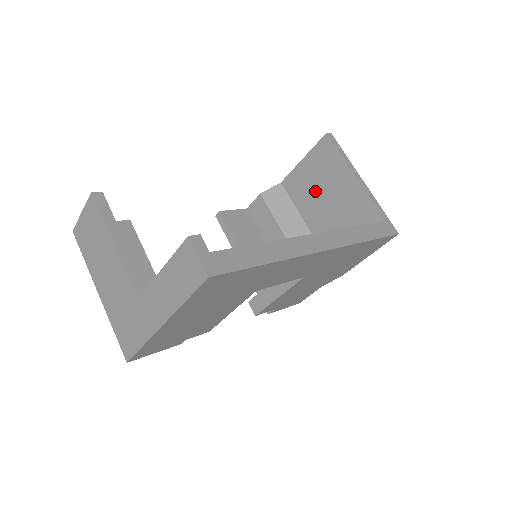
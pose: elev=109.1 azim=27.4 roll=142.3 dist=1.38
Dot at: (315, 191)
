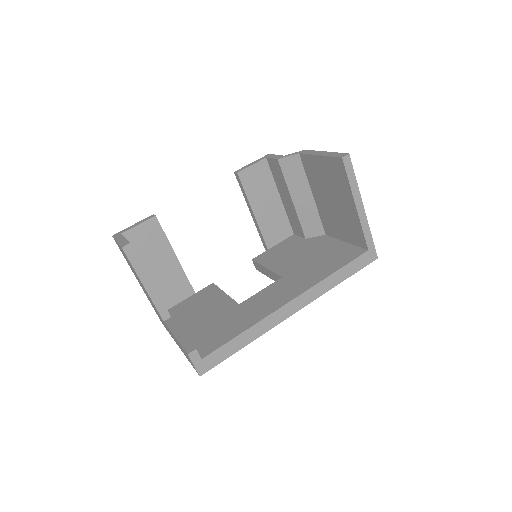
Dot at: (324, 186)
